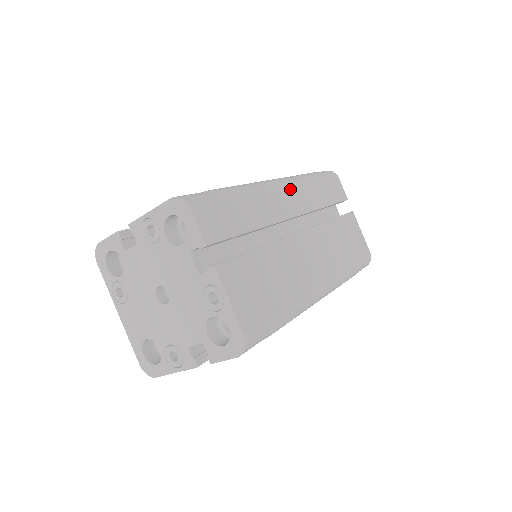
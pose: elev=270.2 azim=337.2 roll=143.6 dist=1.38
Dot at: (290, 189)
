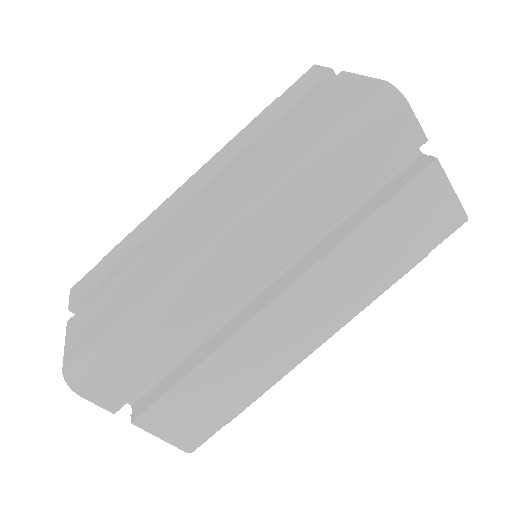
Dot at: (252, 246)
